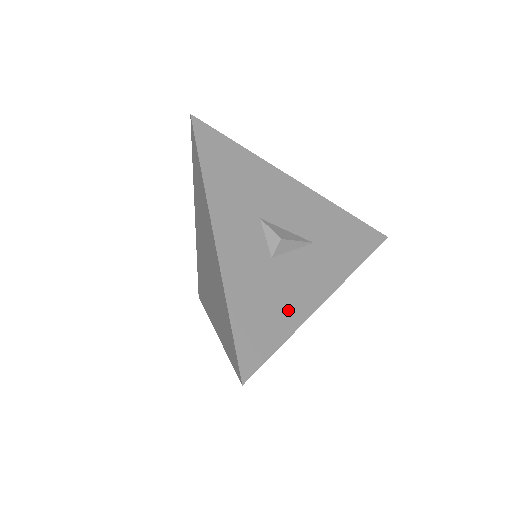
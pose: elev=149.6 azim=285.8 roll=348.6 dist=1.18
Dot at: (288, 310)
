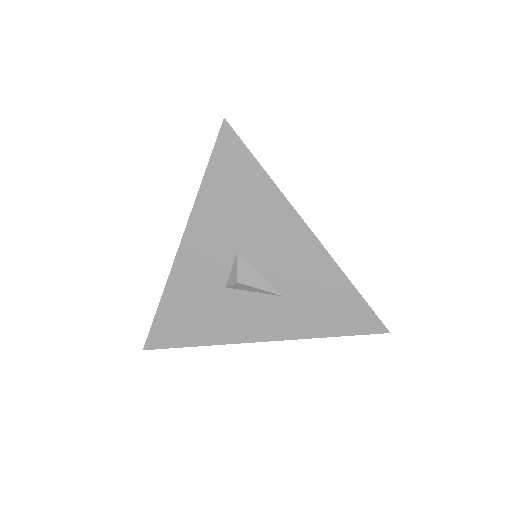
Dot at: (213, 330)
